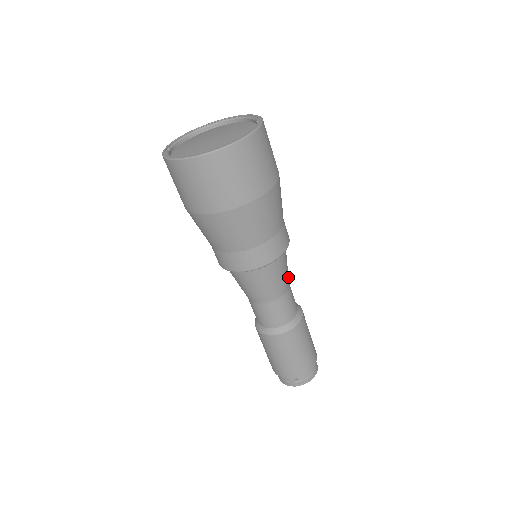
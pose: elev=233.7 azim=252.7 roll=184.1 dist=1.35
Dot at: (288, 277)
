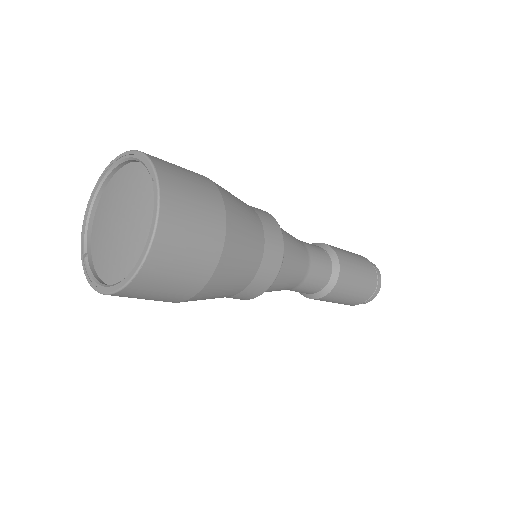
Dot at: (302, 249)
